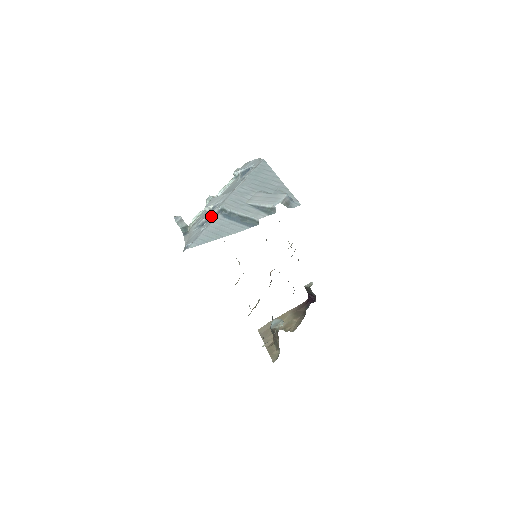
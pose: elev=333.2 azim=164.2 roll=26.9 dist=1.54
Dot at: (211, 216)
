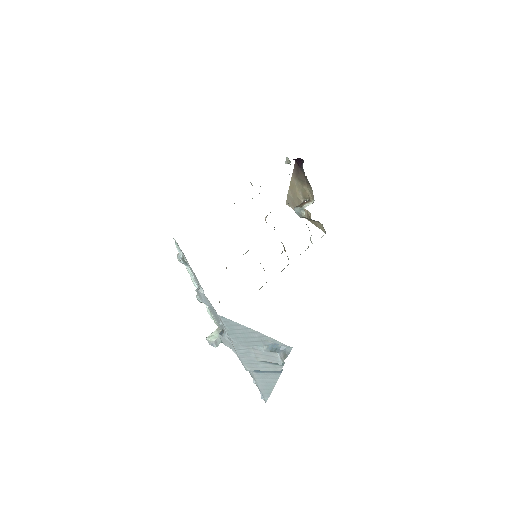
Dot at: occluded
